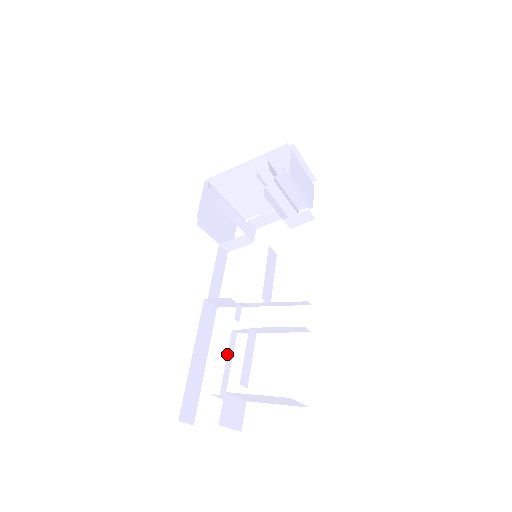
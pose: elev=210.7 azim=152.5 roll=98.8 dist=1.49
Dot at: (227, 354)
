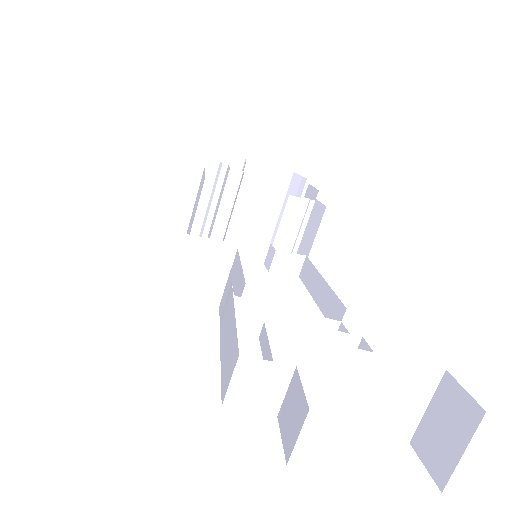
Dot at: (225, 335)
